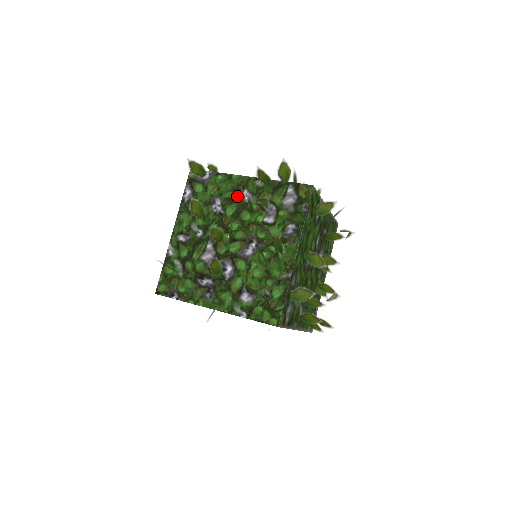
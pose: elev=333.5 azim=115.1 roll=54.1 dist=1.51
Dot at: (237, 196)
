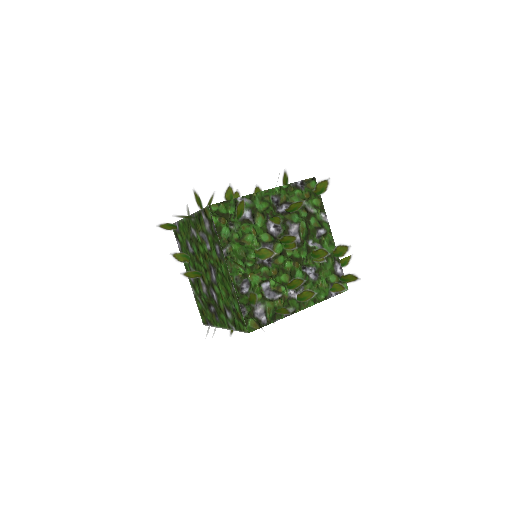
Dot at: (191, 235)
